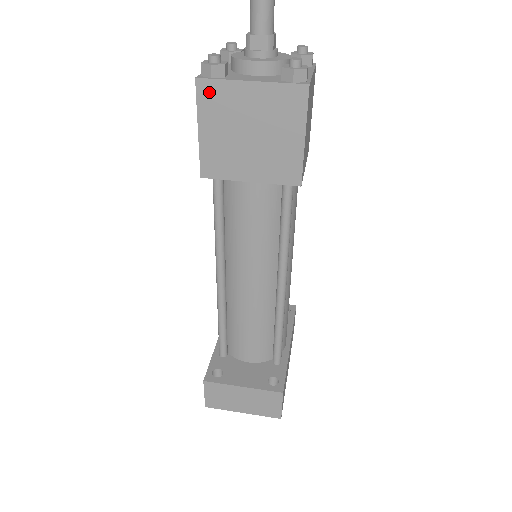
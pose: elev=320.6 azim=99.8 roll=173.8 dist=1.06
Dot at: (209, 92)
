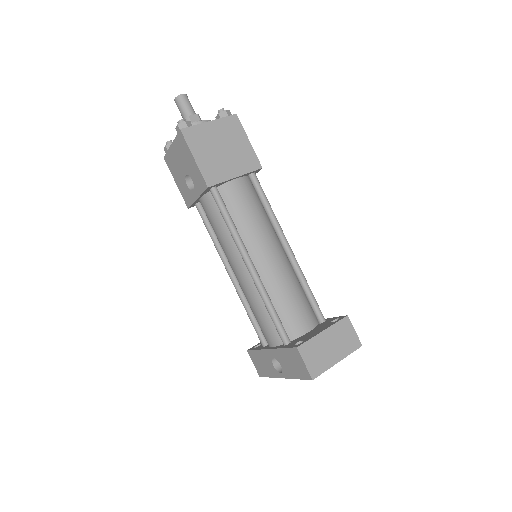
Dot at: (191, 134)
